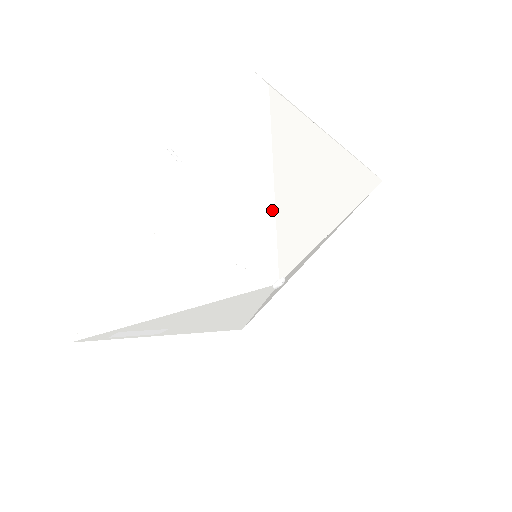
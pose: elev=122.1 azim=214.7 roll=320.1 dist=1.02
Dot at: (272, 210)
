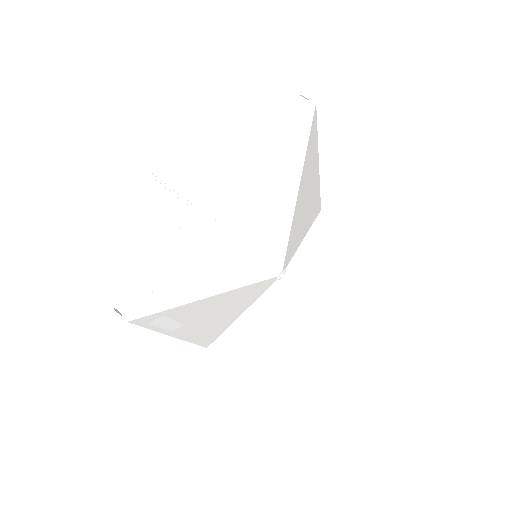
Dot at: (294, 204)
